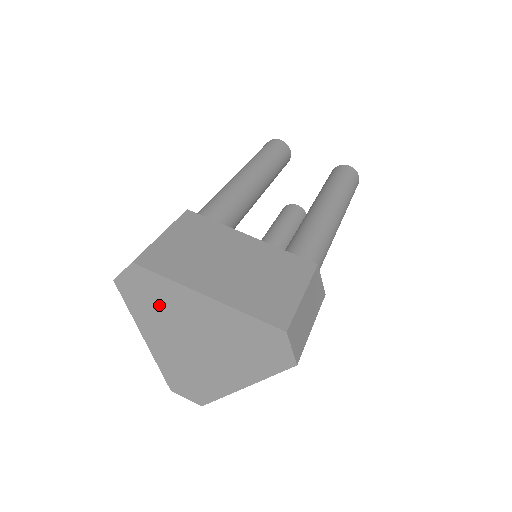
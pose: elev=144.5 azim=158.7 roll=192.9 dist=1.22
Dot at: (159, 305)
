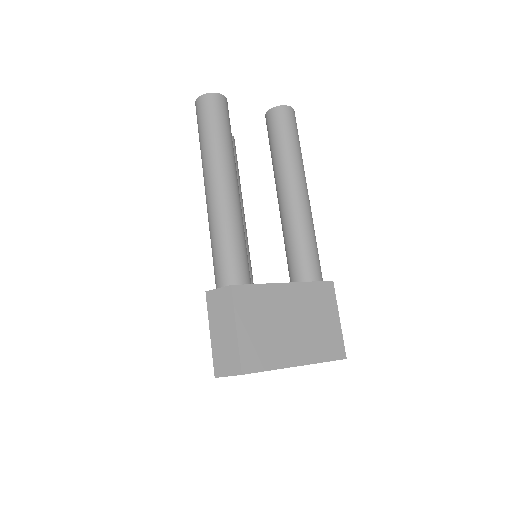
Dot at: occluded
